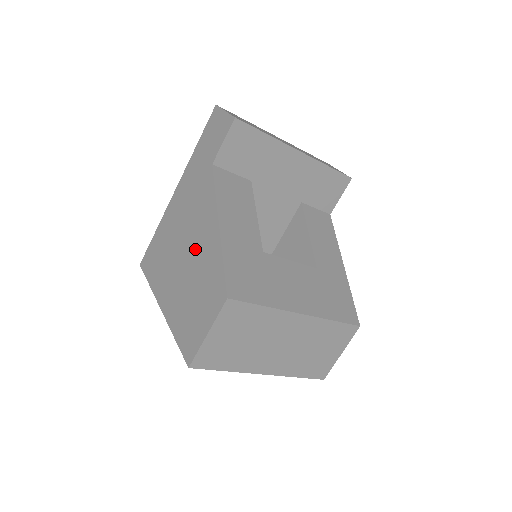
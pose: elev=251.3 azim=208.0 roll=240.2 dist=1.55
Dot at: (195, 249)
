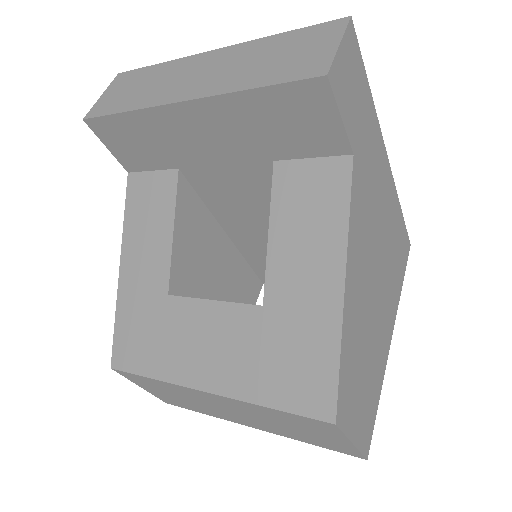
Dot at: occluded
